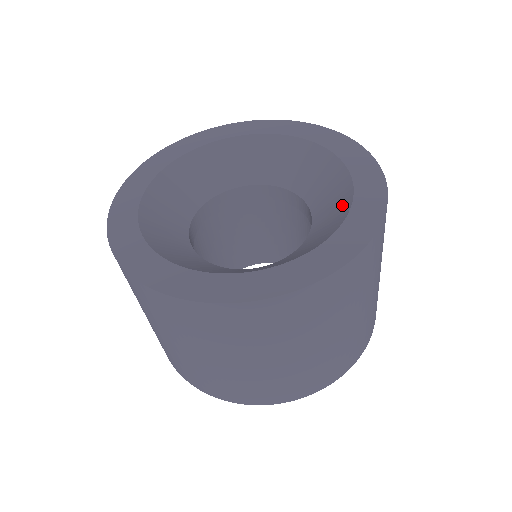
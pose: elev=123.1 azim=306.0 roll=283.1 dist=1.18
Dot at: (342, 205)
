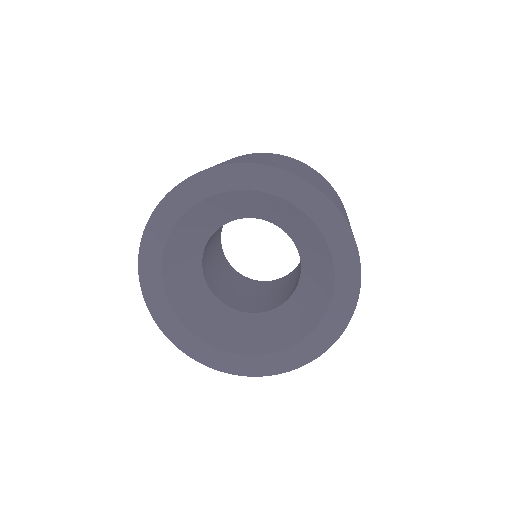
Dot at: (273, 342)
